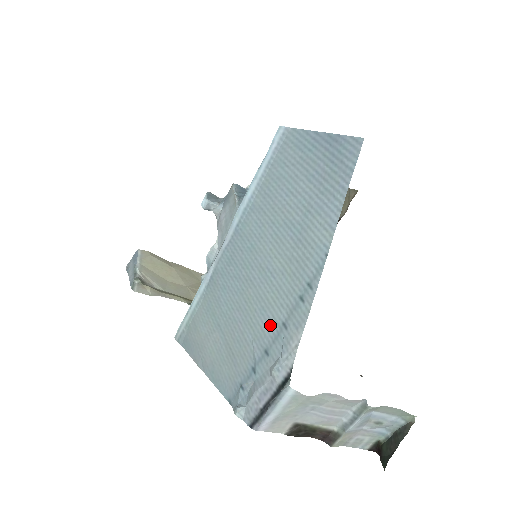
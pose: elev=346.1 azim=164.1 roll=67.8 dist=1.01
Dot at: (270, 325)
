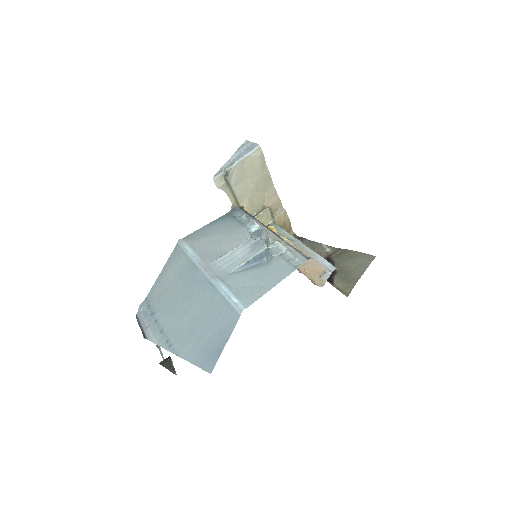
Dot at: (164, 322)
